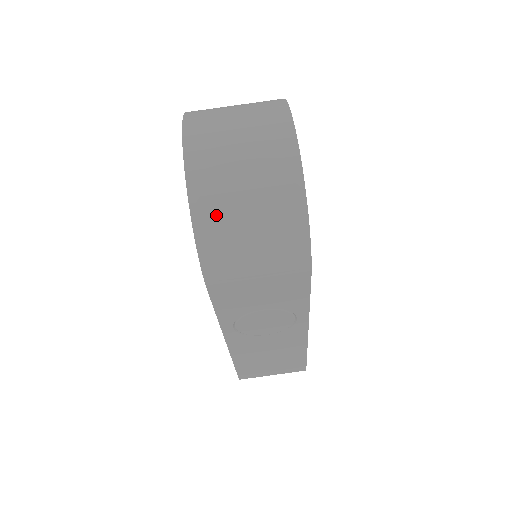
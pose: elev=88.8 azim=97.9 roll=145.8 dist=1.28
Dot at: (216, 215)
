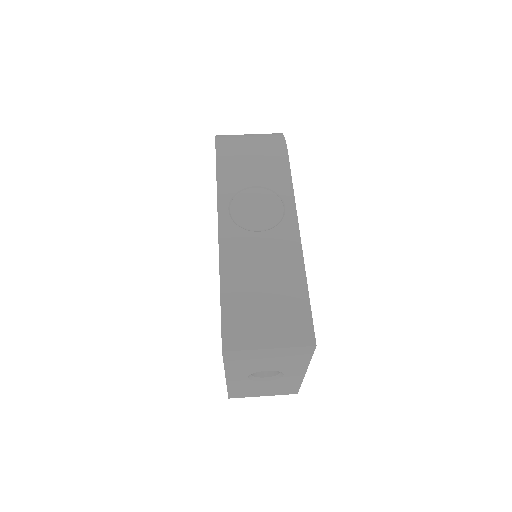
Dot at: occluded
